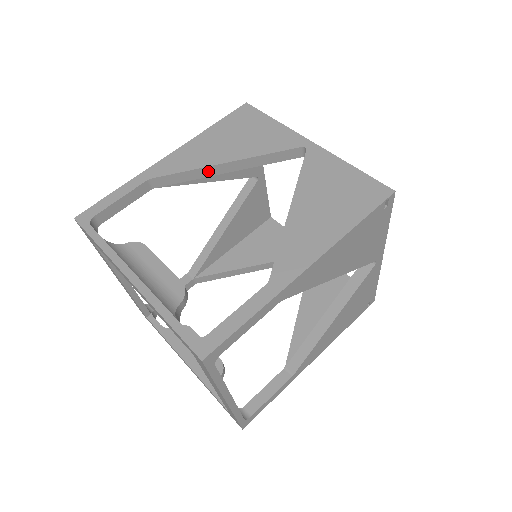
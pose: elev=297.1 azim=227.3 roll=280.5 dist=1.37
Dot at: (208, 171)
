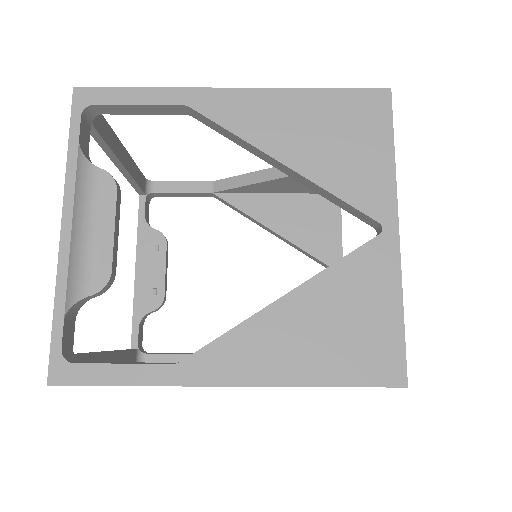
Dot at: (258, 152)
